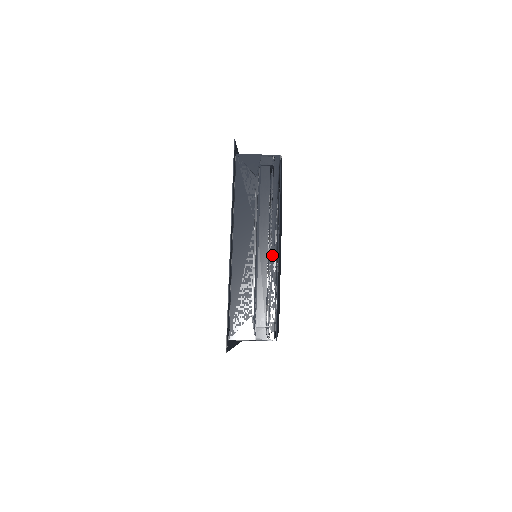
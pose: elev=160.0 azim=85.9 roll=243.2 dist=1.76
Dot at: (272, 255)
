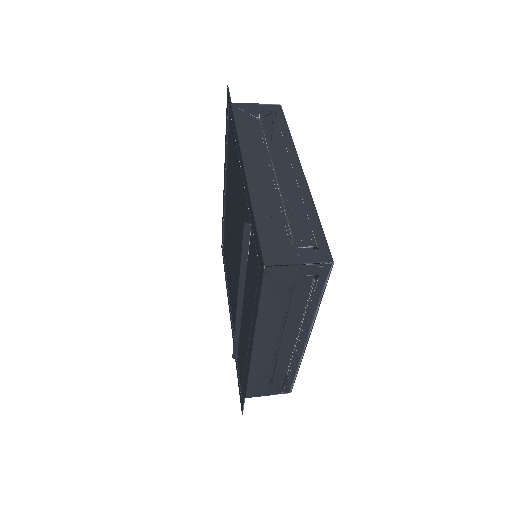
Dot at: (299, 348)
